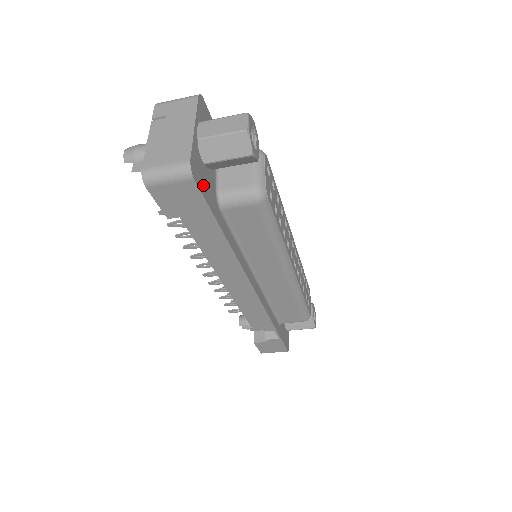
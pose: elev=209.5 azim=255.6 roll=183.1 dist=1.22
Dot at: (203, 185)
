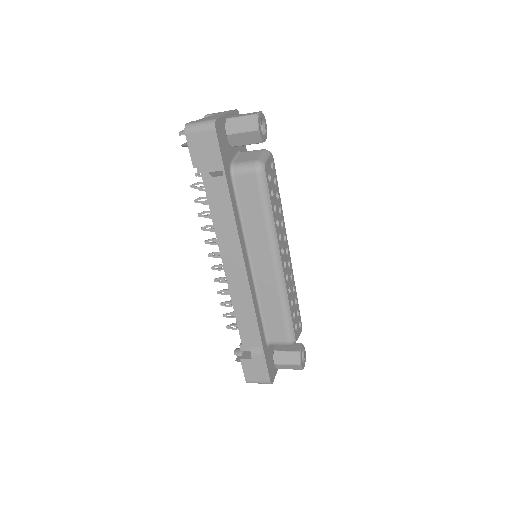
Dot at: (222, 143)
